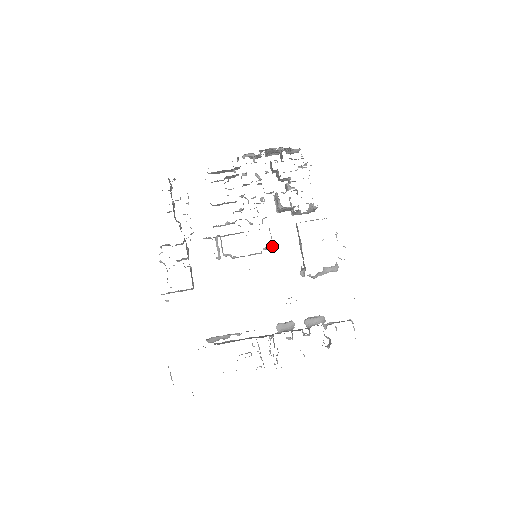
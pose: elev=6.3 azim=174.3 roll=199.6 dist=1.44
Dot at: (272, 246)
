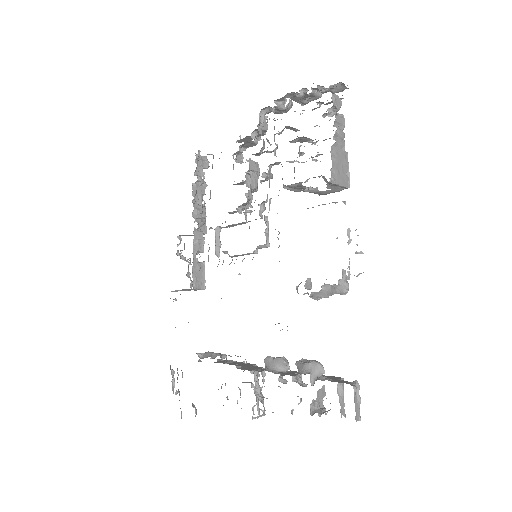
Dot at: (269, 244)
